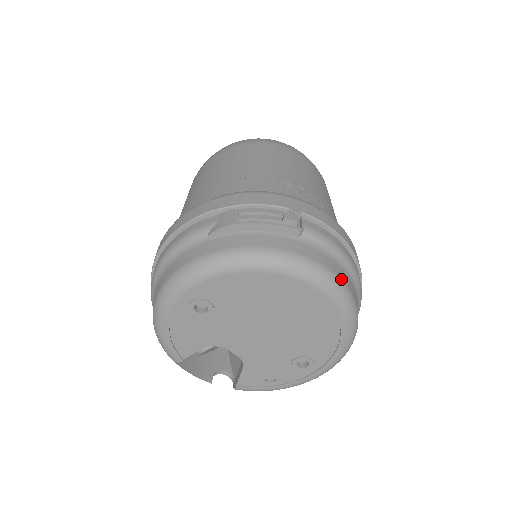
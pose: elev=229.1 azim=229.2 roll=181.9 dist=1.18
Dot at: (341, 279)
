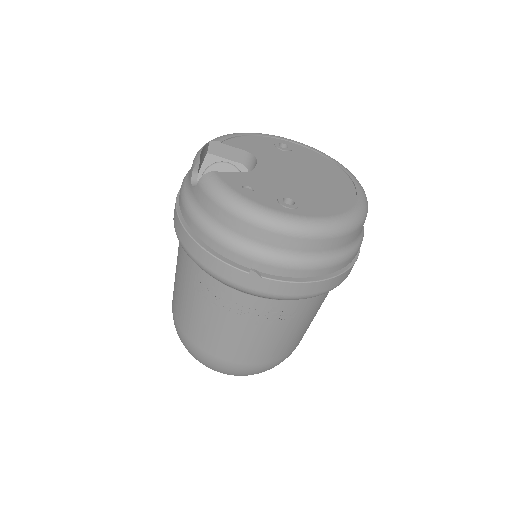
Dot at: occluded
